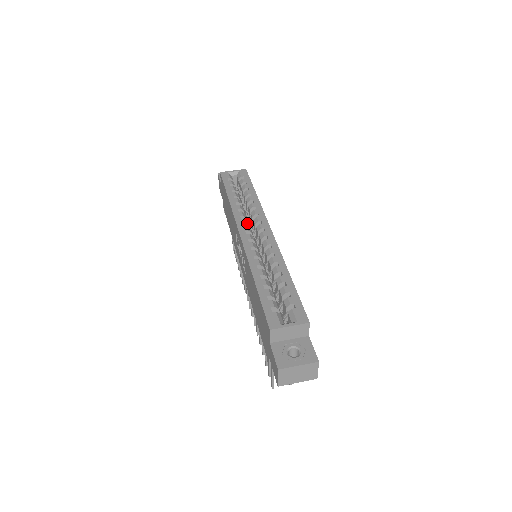
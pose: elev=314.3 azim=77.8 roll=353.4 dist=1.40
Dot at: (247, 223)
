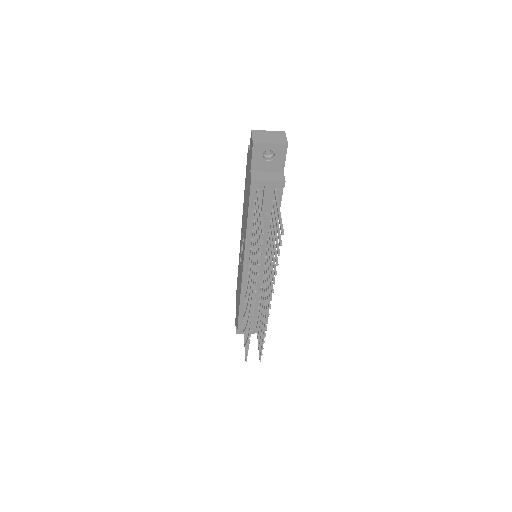
Dot at: occluded
